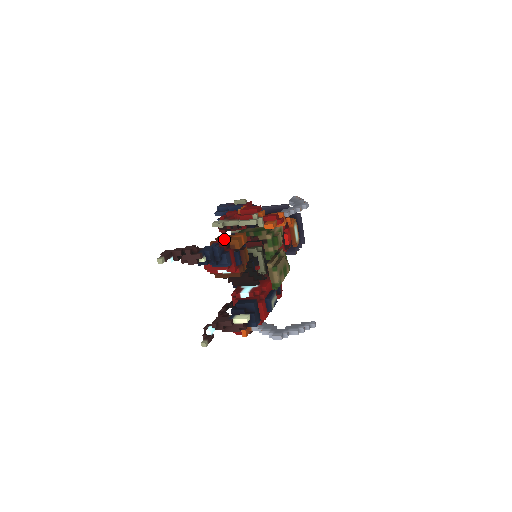
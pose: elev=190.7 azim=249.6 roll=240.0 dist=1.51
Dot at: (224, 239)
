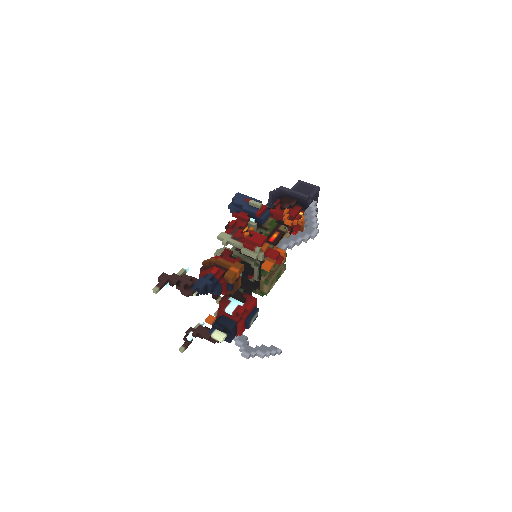
Dot at: (222, 267)
